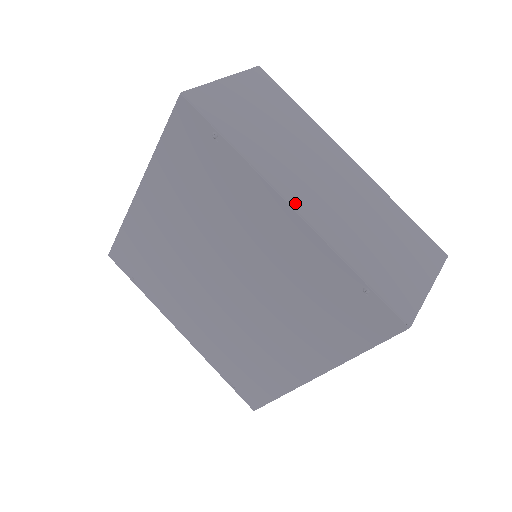
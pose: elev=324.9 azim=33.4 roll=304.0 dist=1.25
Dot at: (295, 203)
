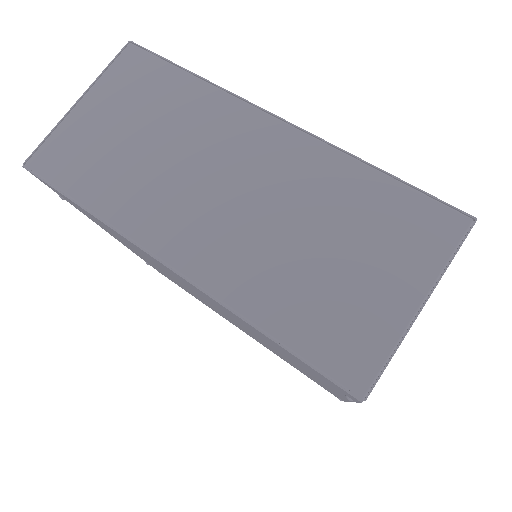
Dot at: occluded
